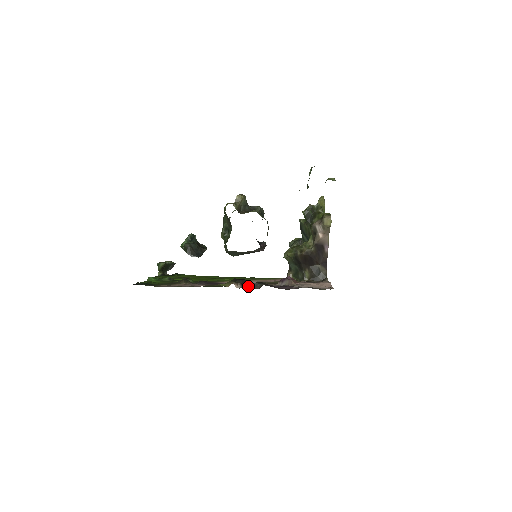
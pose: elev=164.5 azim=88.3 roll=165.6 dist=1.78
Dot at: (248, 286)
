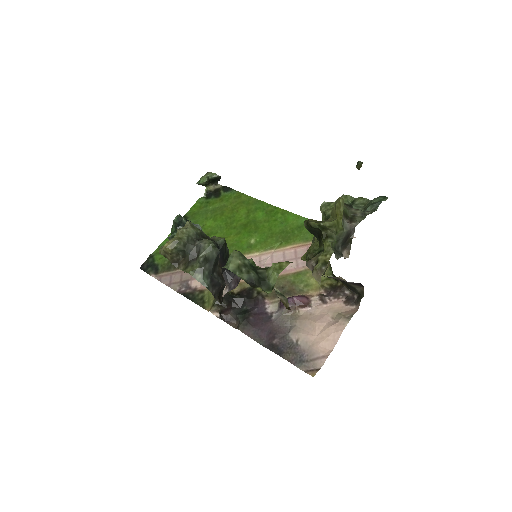
Dot at: (226, 320)
